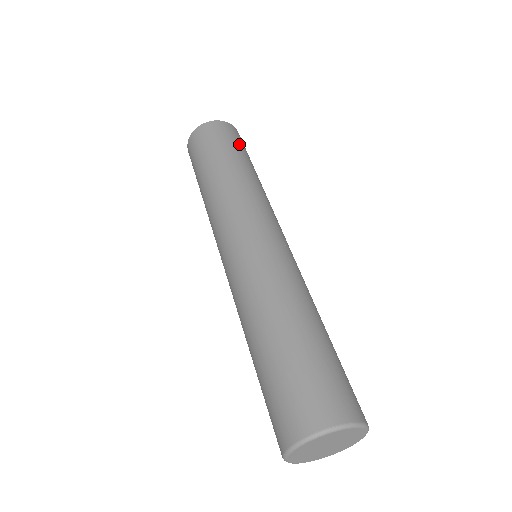
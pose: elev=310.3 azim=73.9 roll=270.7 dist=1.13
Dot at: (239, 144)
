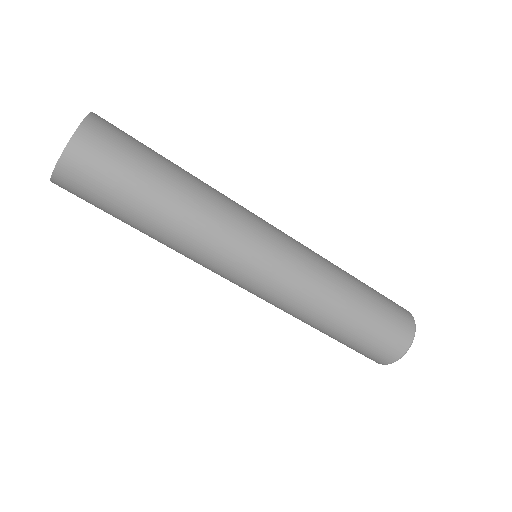
Dot at: (134, 147)
